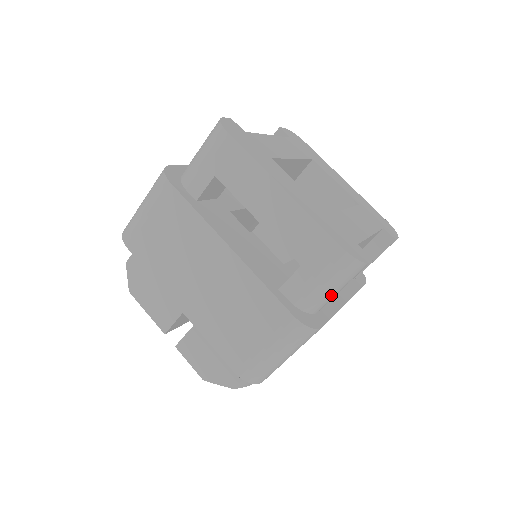
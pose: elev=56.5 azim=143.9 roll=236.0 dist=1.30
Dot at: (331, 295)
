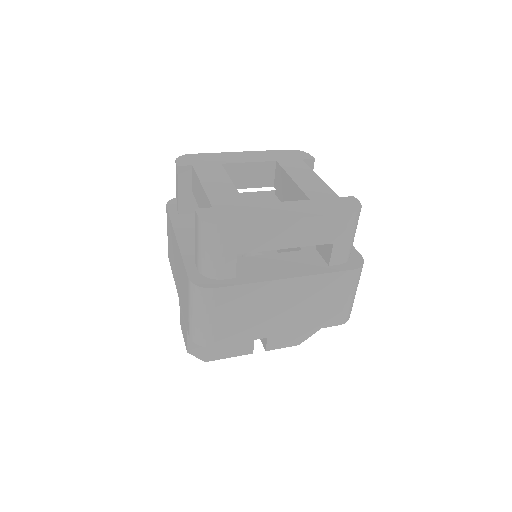
Dot at: occluded
